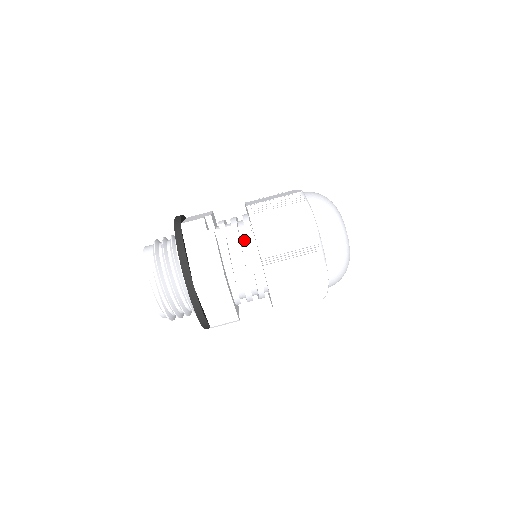
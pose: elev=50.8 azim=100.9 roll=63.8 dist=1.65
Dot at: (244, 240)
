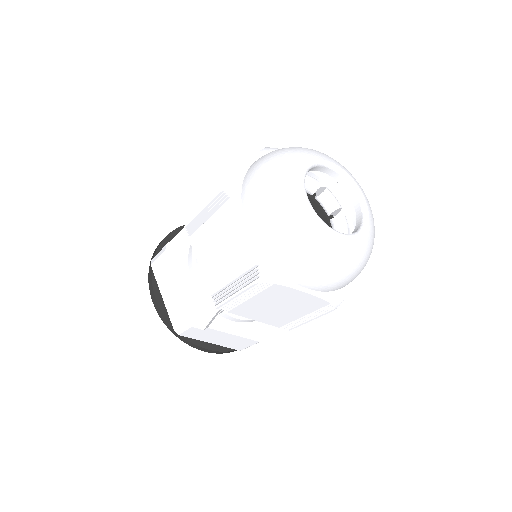
Dot at: occluded
